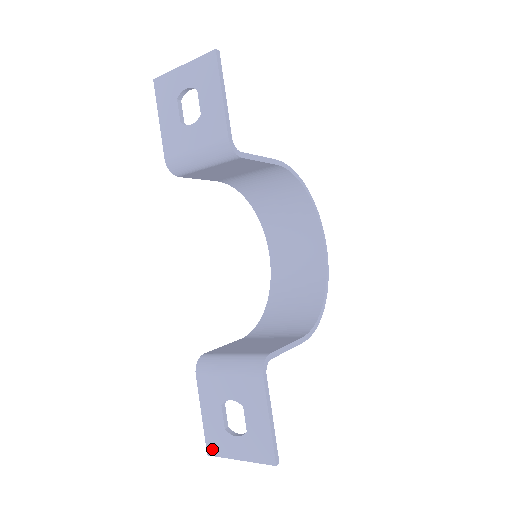
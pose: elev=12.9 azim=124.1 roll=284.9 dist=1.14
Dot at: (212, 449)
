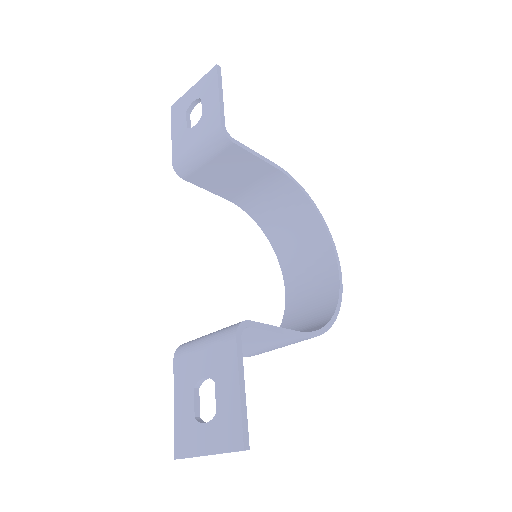
Dot at: (180, 449)
